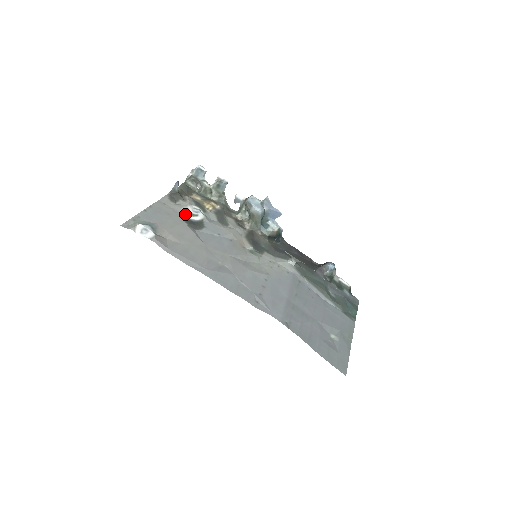
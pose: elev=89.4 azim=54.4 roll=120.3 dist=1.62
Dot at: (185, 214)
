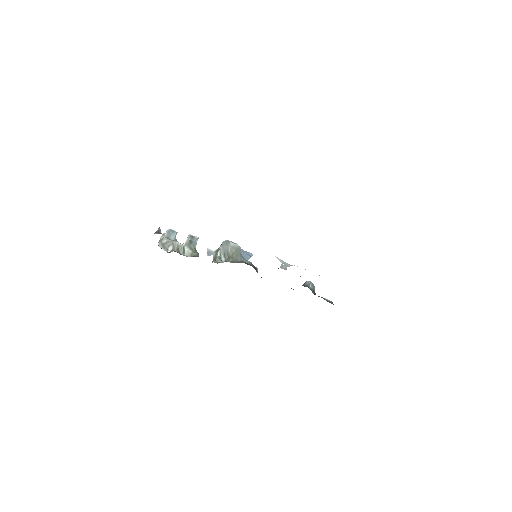
Dot at: occluded
